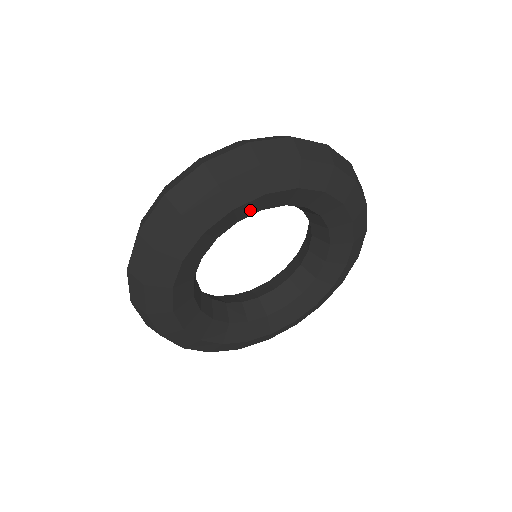
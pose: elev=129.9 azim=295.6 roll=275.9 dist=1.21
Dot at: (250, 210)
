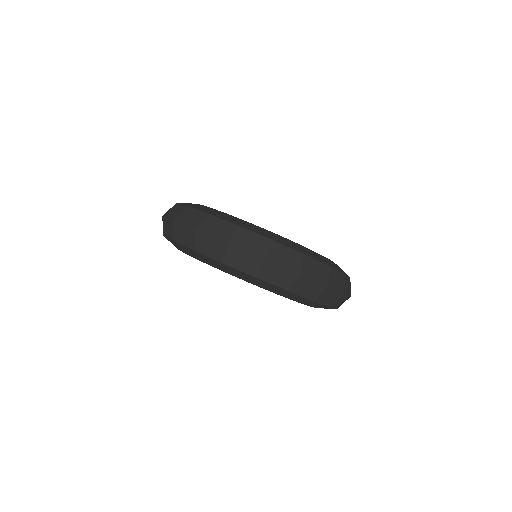
Dot at: occluded
